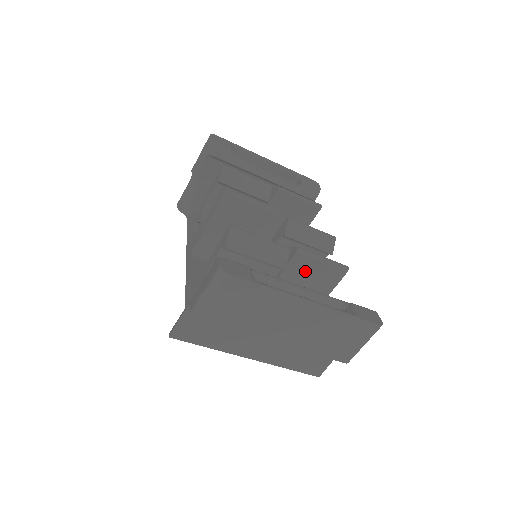
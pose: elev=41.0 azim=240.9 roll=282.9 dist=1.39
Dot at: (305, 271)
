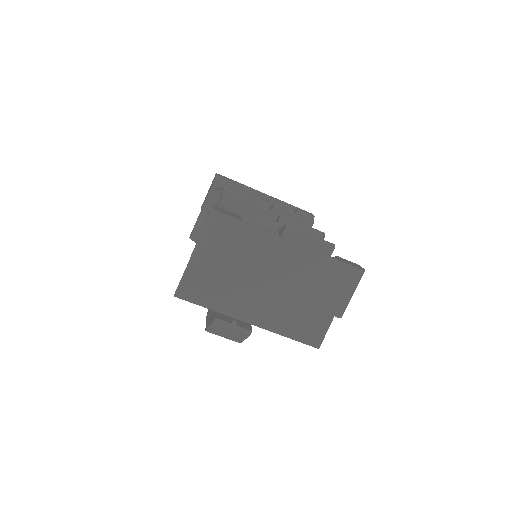
Dot at: occluded
